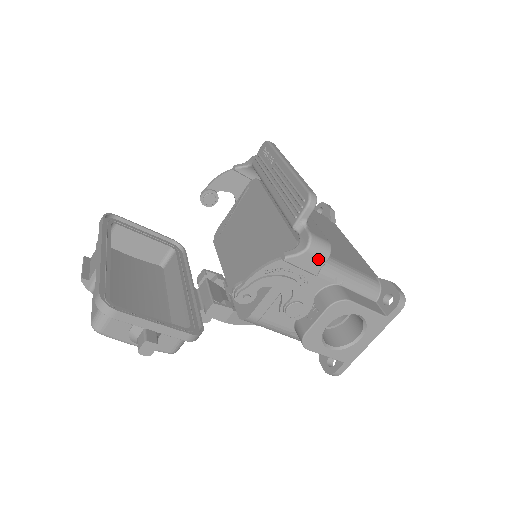
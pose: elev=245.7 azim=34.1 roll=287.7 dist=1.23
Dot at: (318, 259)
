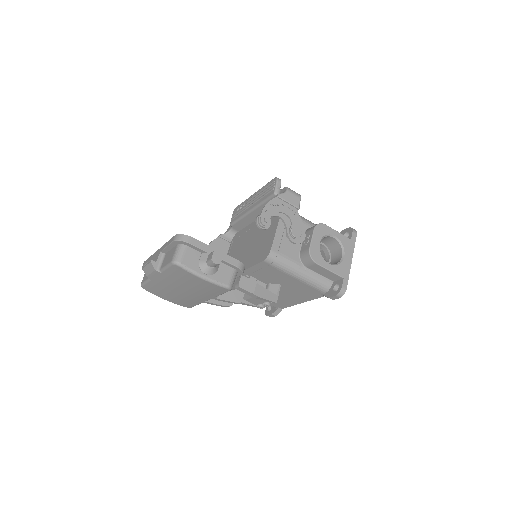
Dot at: (296, 197)
